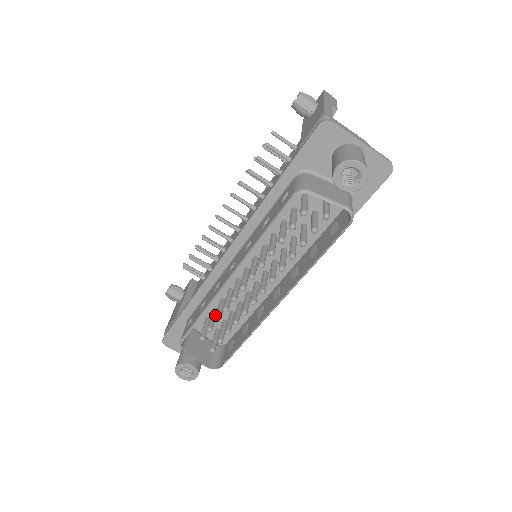
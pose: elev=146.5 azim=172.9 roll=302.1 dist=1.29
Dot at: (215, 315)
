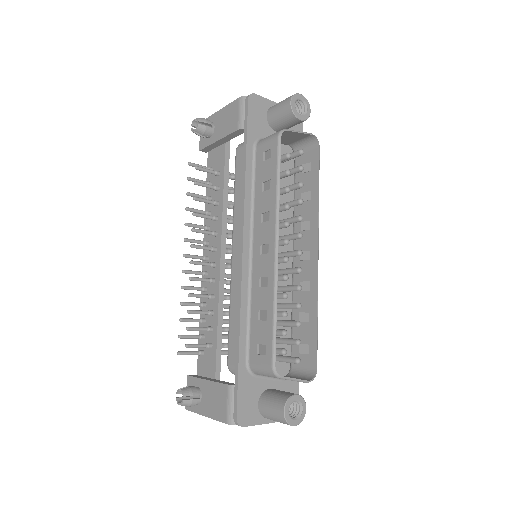
Dot at: occluded
